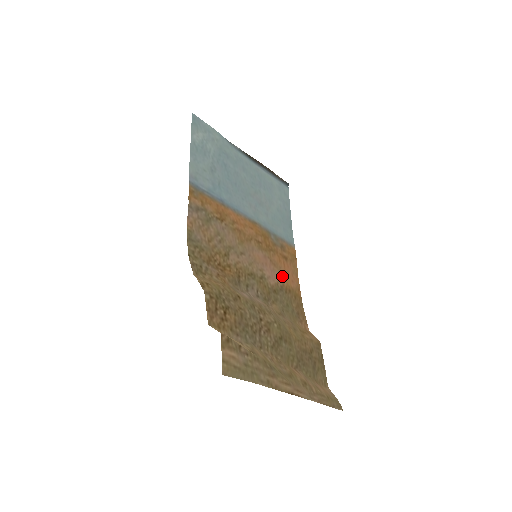
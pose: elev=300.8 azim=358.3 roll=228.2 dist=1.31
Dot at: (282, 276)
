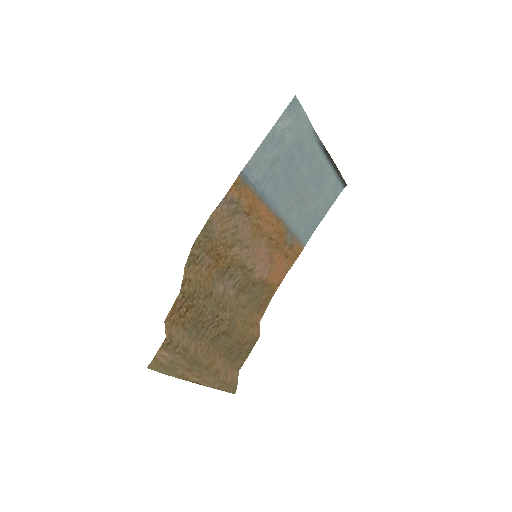
Dot at: (271, 272)
